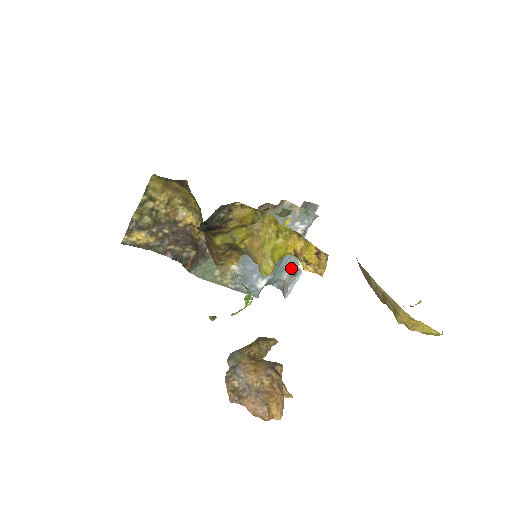
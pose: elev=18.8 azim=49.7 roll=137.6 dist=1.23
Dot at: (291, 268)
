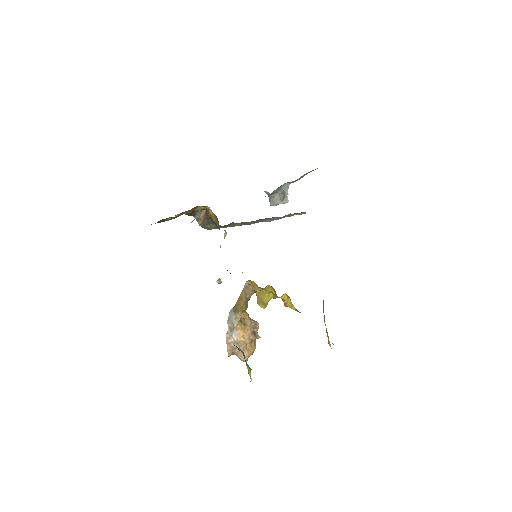
Dot at: (281, 192)
